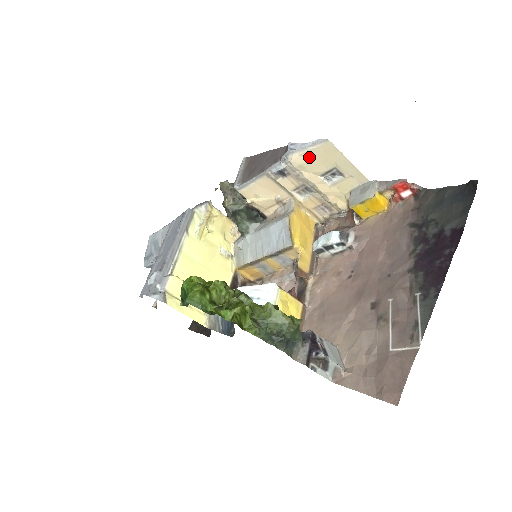
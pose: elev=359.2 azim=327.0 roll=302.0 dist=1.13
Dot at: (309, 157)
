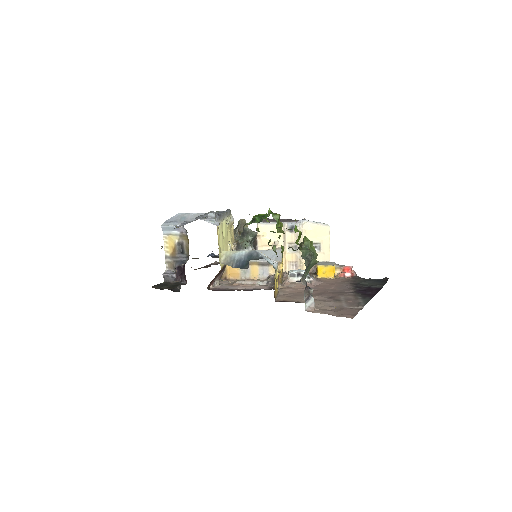
Dot at: (313, 229)
